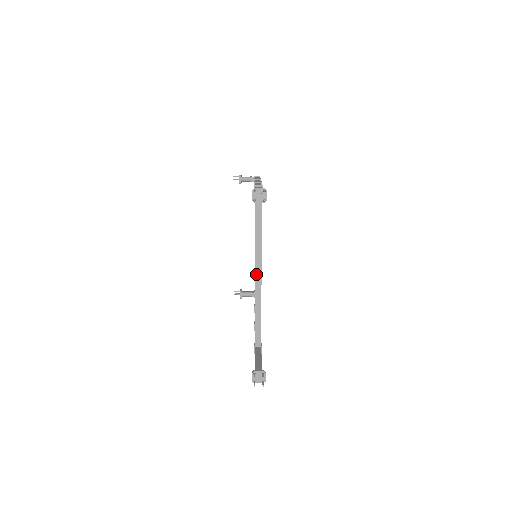
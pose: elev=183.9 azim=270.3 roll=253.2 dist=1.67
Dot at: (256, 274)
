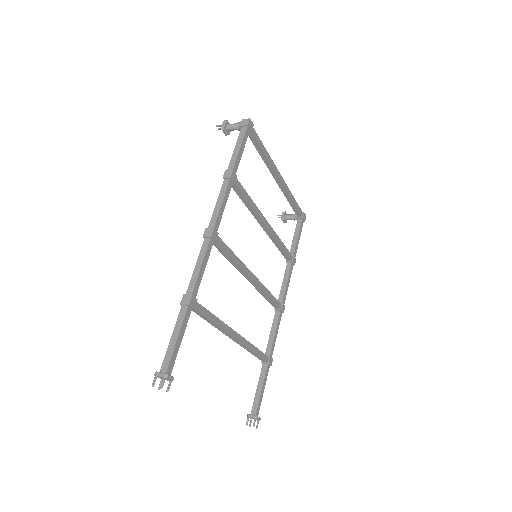
Dot at: occluded
